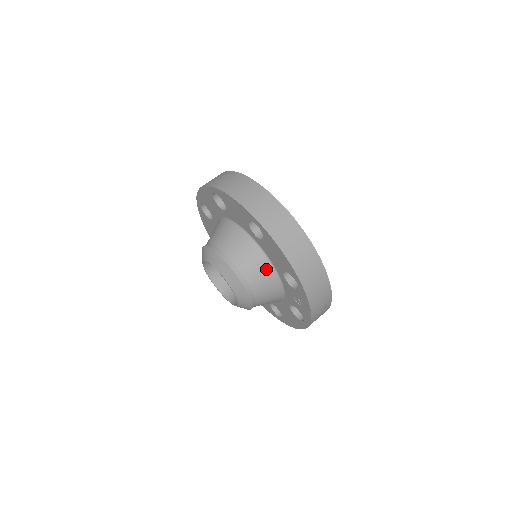
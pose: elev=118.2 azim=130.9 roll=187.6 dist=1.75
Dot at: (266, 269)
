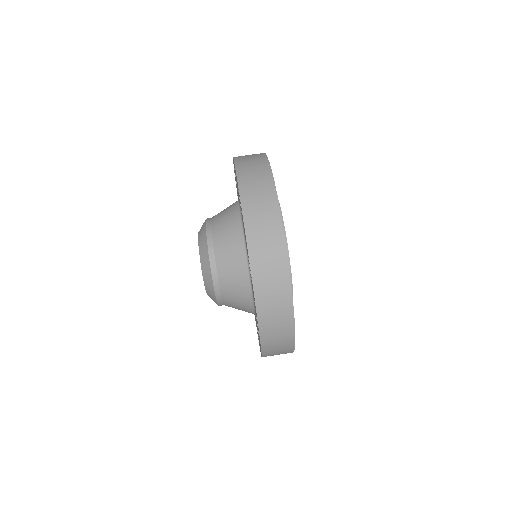
Dot at: (239, 253)
